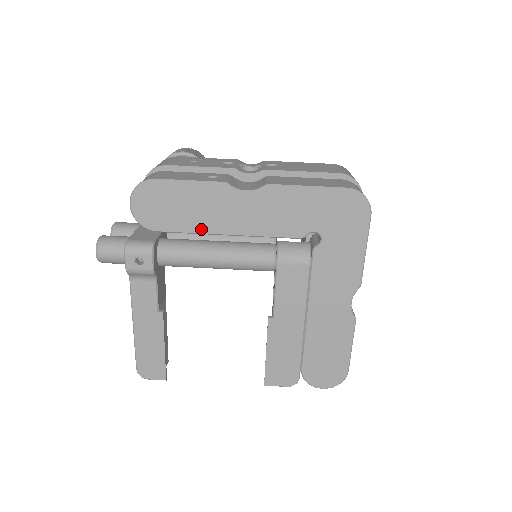
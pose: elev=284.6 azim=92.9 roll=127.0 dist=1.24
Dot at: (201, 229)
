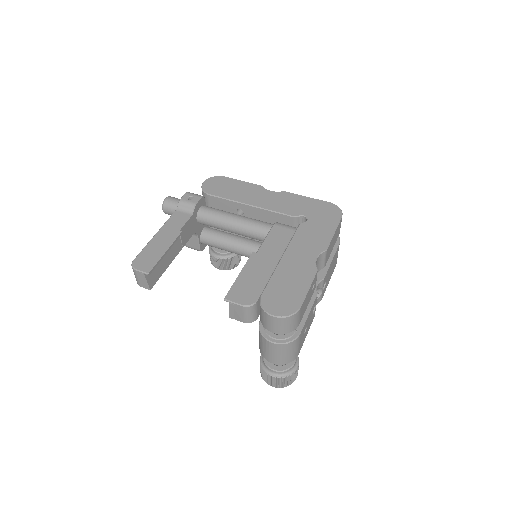
Dot at: (236, 199)
